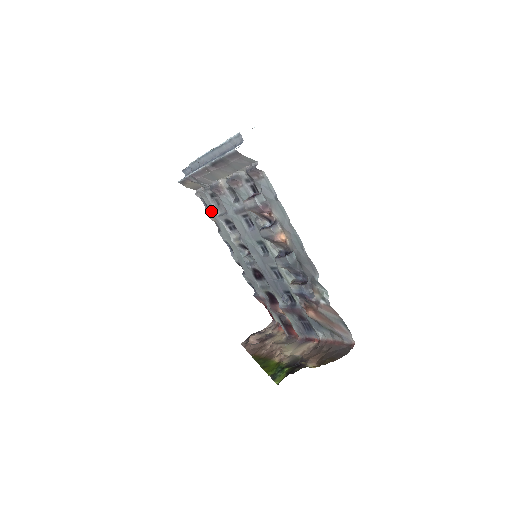
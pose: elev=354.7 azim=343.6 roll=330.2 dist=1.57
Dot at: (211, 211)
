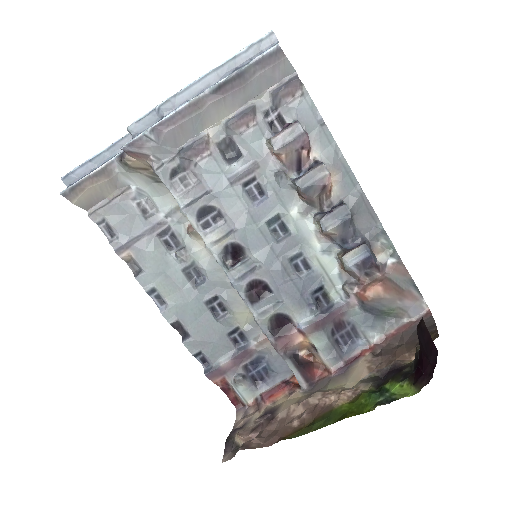
Dot at: (124, 238)
